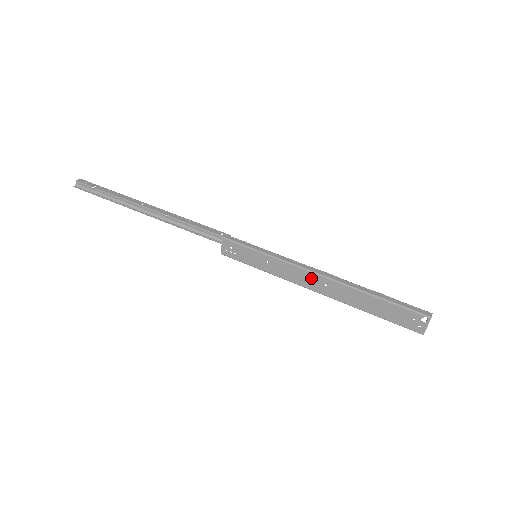
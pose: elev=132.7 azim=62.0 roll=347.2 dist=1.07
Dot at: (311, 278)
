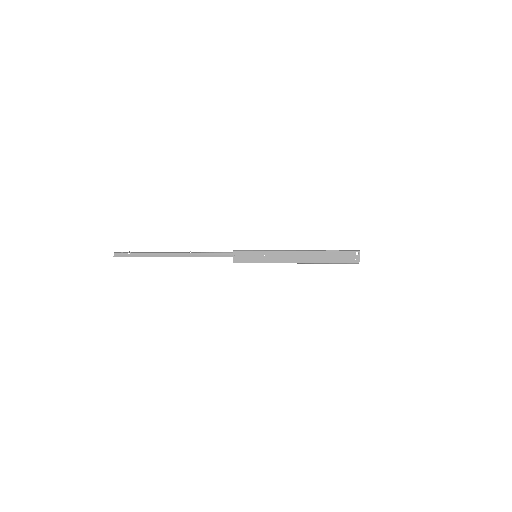
Dot at: (292, 255)
